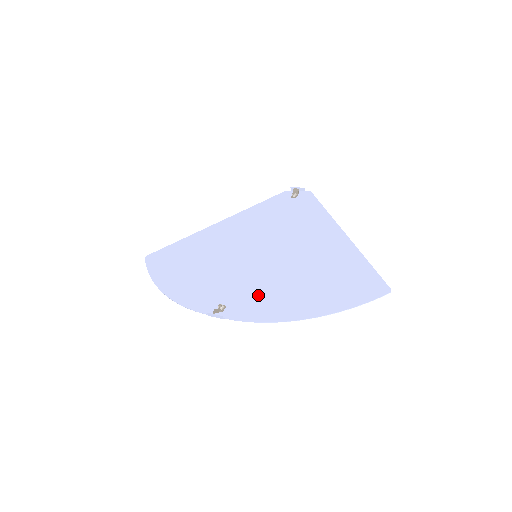
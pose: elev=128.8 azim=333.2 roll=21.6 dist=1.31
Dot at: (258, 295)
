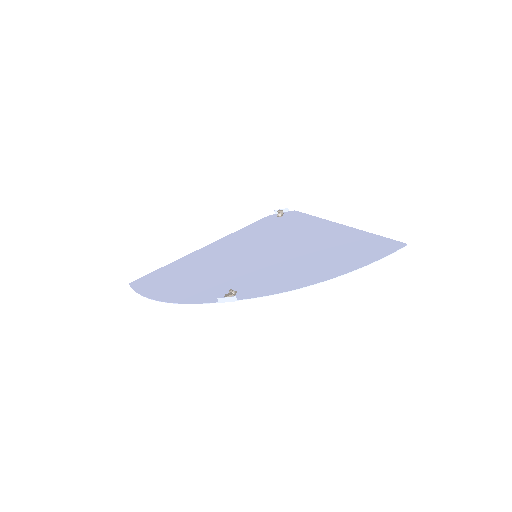
Dot at: (270, 277)
